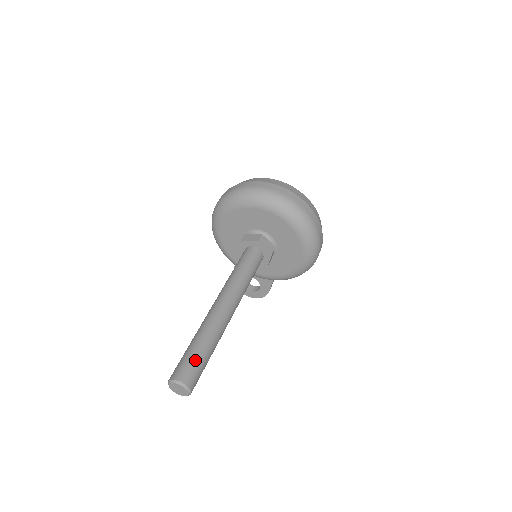
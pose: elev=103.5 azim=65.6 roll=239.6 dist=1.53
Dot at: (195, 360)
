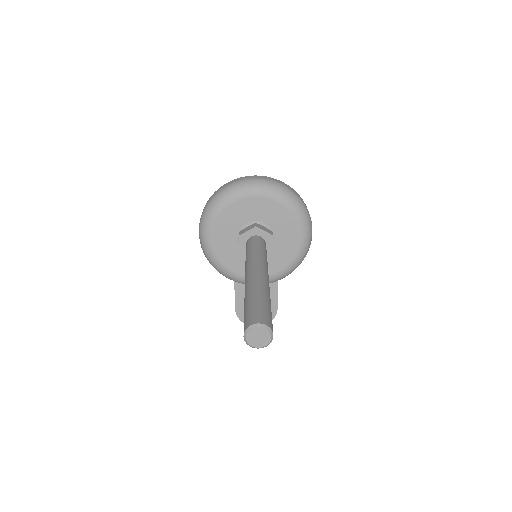
Dot at: (260, 307)
